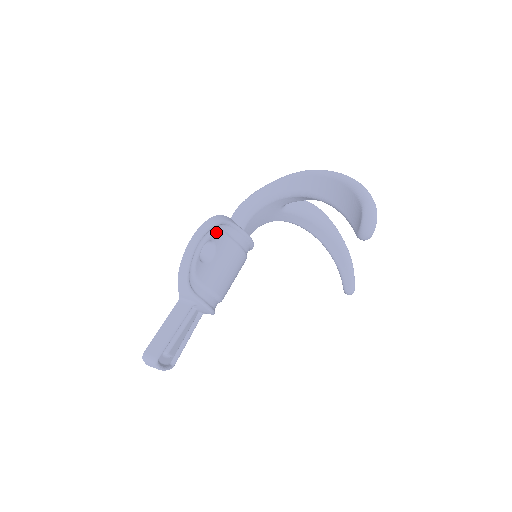
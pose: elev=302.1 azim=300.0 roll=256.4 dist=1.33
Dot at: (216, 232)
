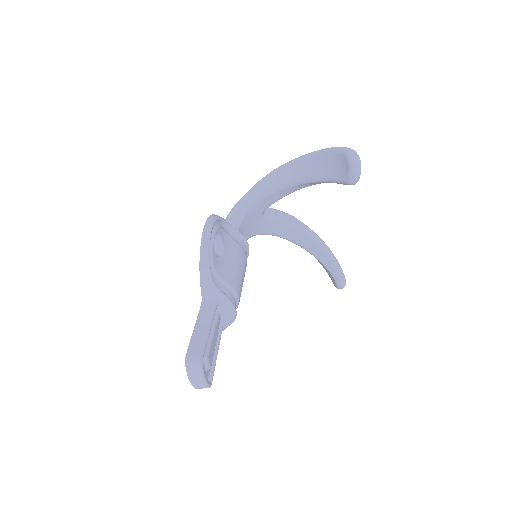
Dot at: (220, 227)
